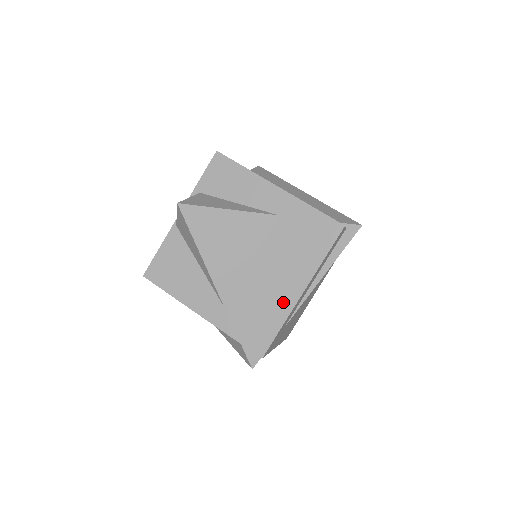
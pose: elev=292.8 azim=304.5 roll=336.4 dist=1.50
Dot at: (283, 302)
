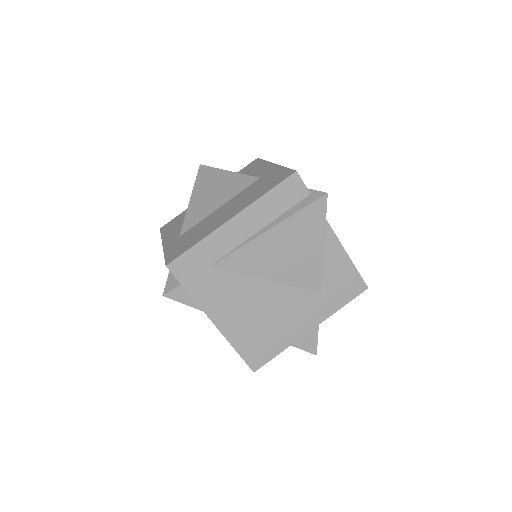
Dot at: (214, 226)
